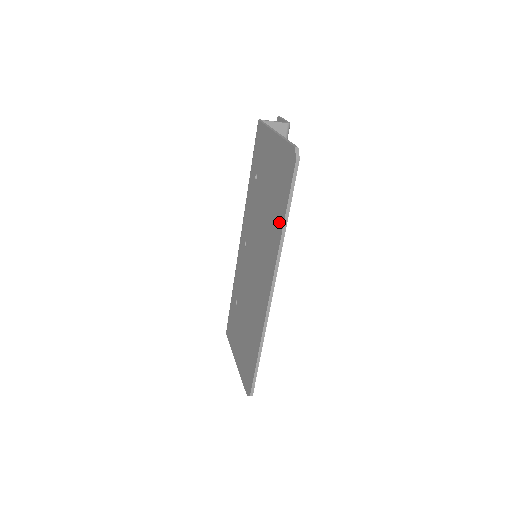
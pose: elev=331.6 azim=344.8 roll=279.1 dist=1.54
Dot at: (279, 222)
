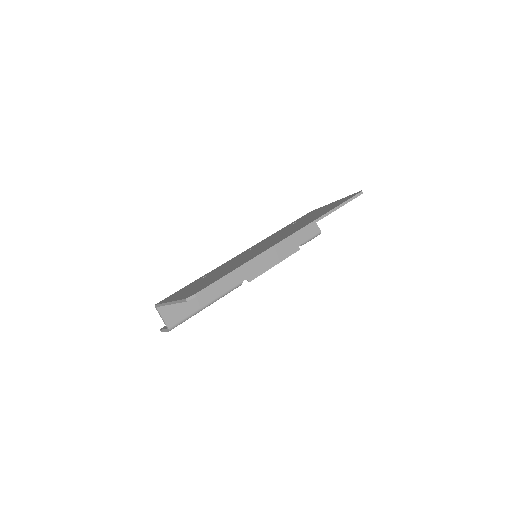
Dot at: occluded
